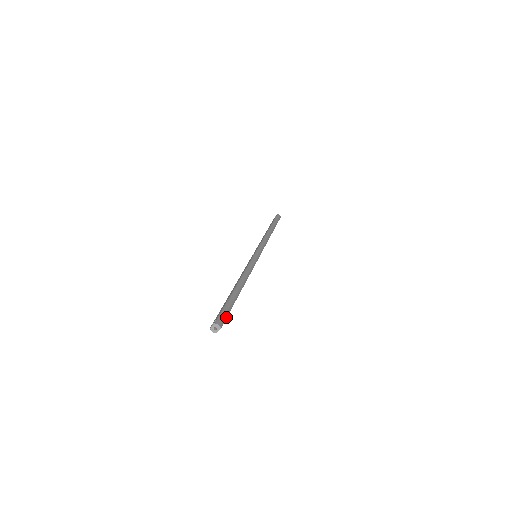
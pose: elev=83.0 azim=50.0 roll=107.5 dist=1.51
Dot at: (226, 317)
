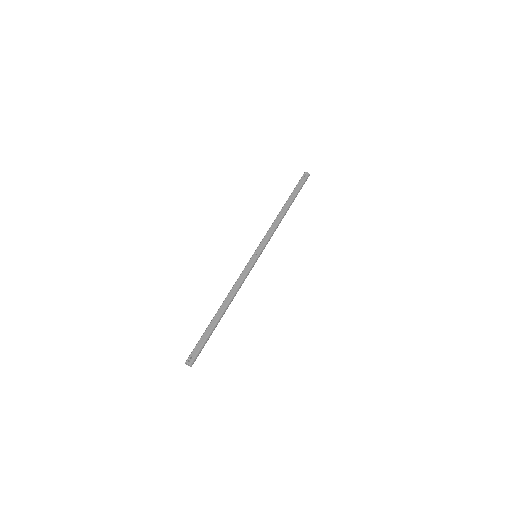
Dot at: occluded
